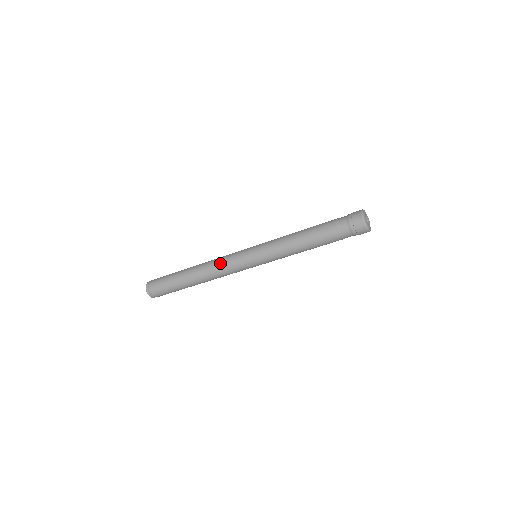
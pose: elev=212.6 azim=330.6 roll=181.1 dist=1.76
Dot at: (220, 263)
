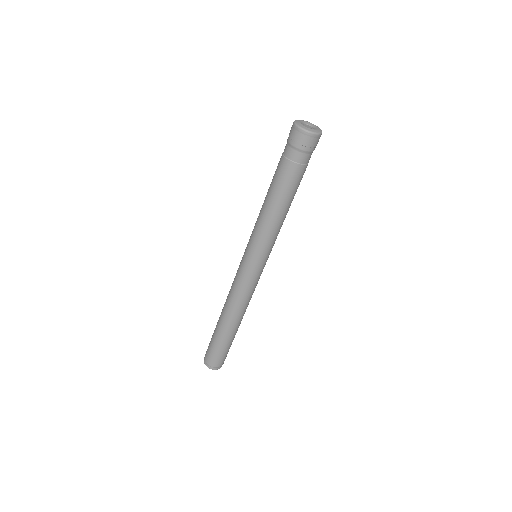
Dot at: (232, 288)
